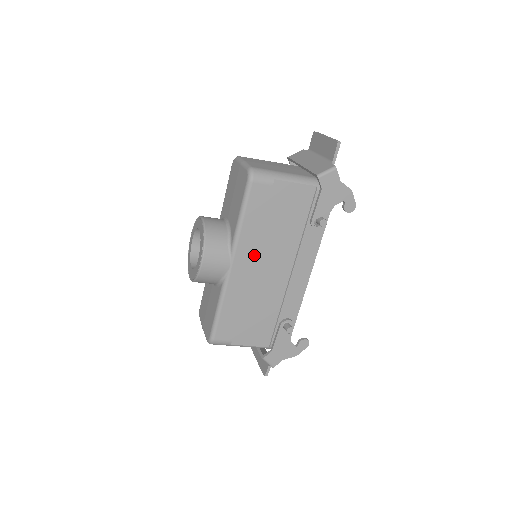
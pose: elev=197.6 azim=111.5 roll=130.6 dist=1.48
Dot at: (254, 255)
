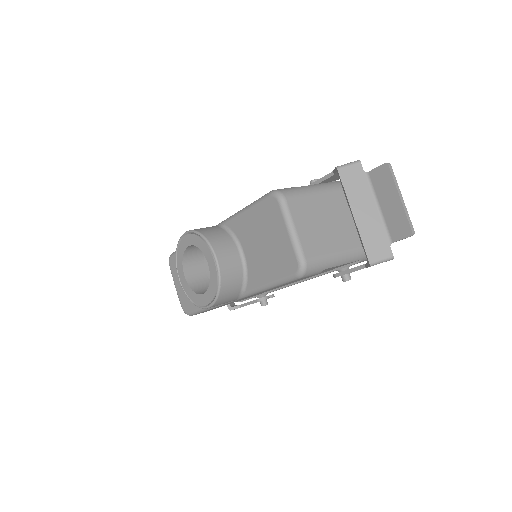
Dot at: occluded
